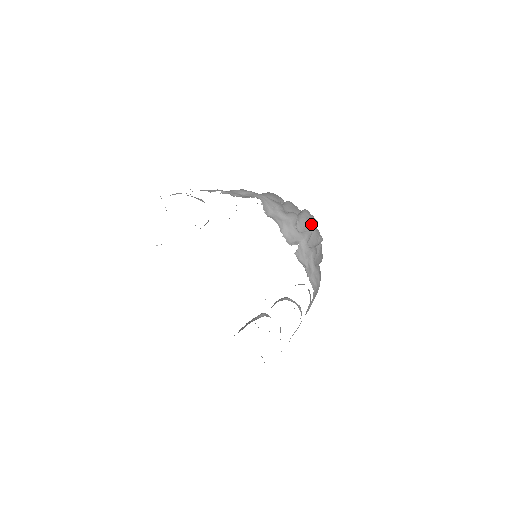
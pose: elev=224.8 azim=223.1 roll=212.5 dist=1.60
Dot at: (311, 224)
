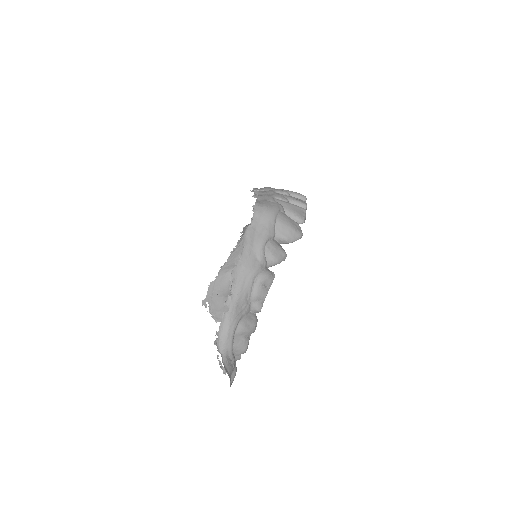
Dot at: (292, 192)
